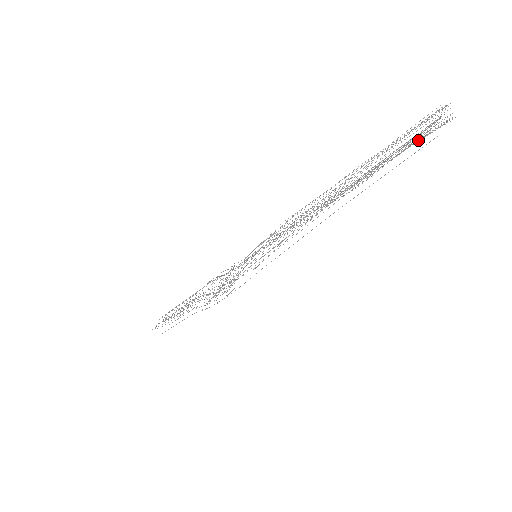
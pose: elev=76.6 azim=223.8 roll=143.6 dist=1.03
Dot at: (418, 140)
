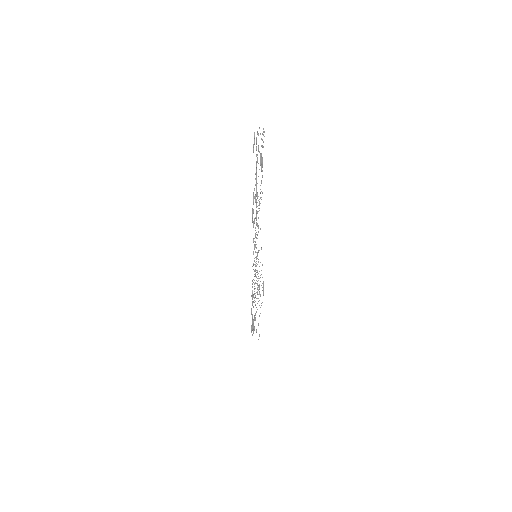
Dot at: occluded
